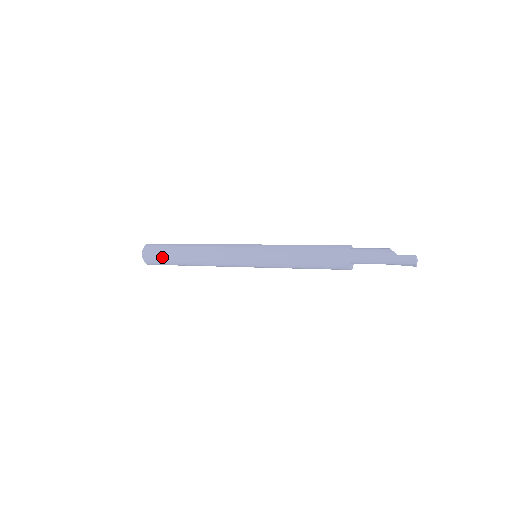
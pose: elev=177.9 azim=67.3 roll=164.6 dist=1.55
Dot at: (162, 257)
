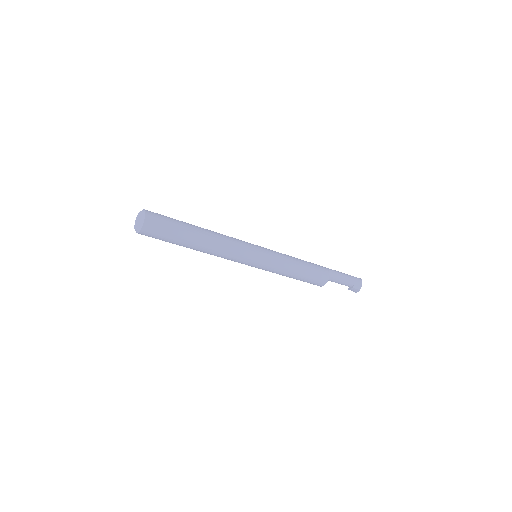
Dot at: (171, 219)
